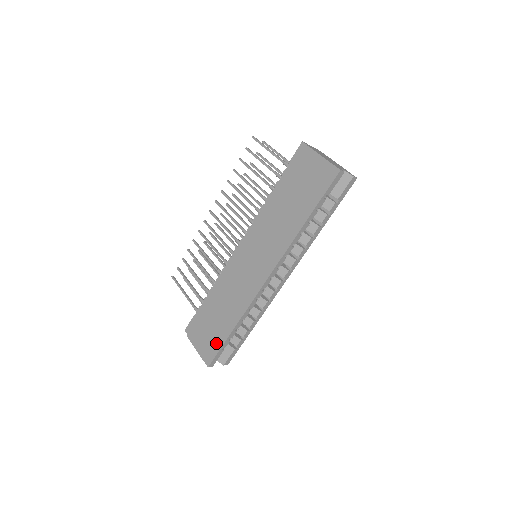
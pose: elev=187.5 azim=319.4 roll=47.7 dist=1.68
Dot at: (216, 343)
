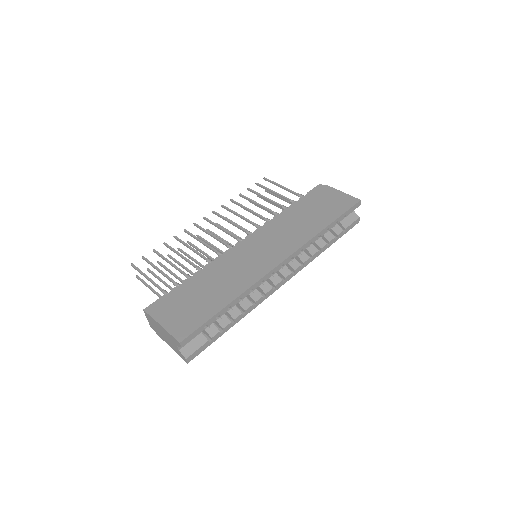
Dot at: (199, 317)
